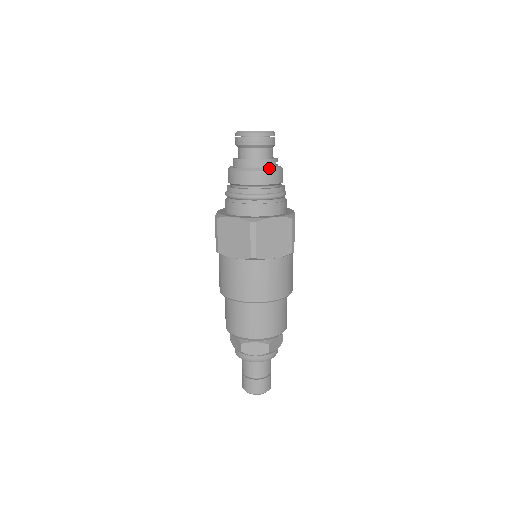
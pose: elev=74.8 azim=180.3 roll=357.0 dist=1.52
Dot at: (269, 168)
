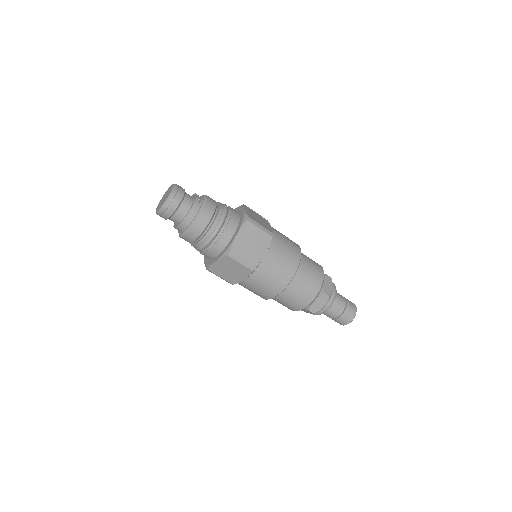
Dot at: (199, 212)
